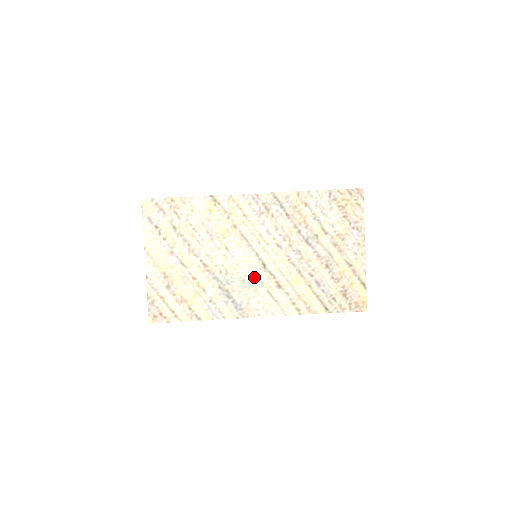
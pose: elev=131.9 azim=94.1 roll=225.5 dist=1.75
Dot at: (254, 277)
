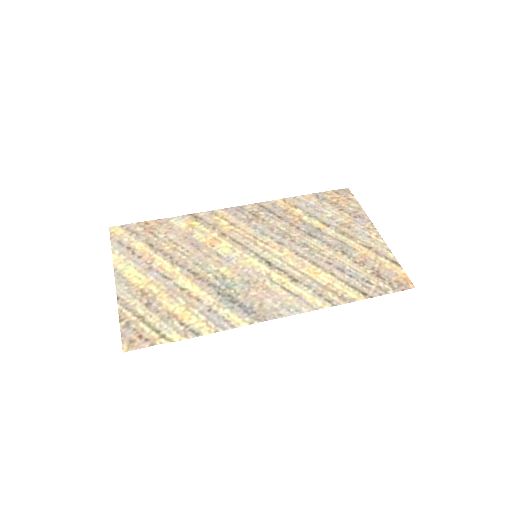
Dot at: (260, 276)
